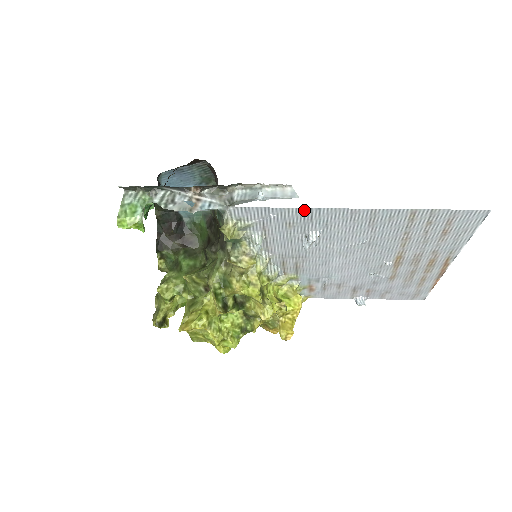
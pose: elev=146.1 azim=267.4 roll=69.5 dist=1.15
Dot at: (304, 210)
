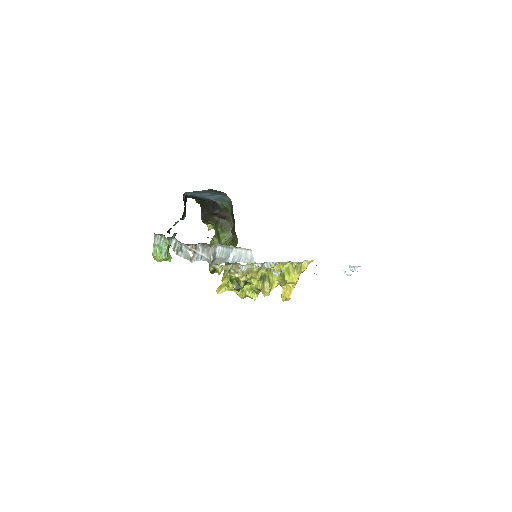
Dot at: occluded
